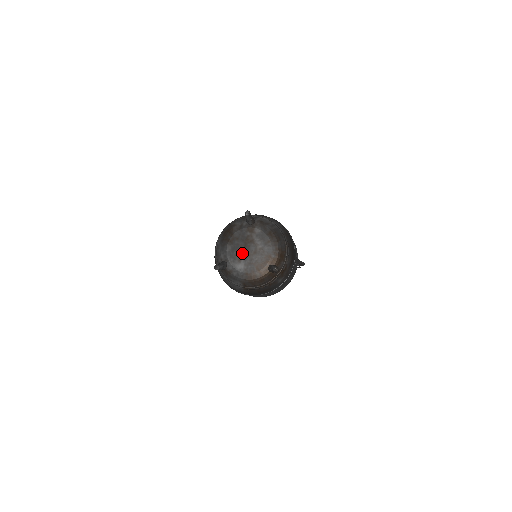
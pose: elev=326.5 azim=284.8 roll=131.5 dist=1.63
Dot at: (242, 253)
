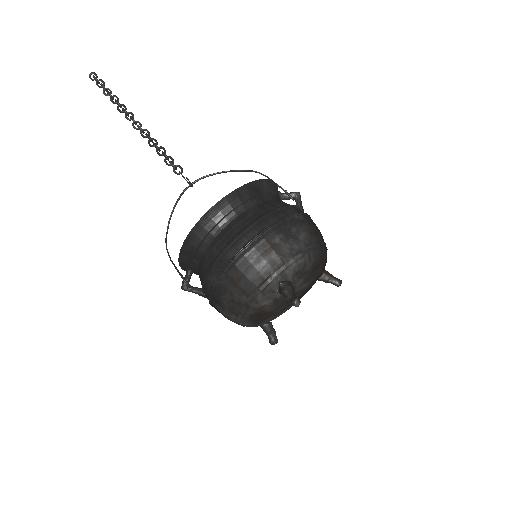
Dot at: occluded
